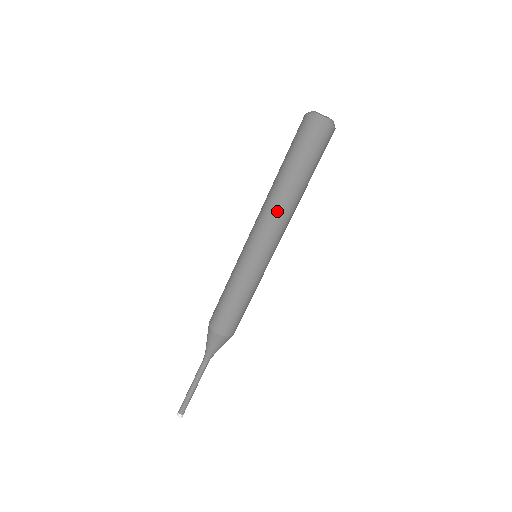
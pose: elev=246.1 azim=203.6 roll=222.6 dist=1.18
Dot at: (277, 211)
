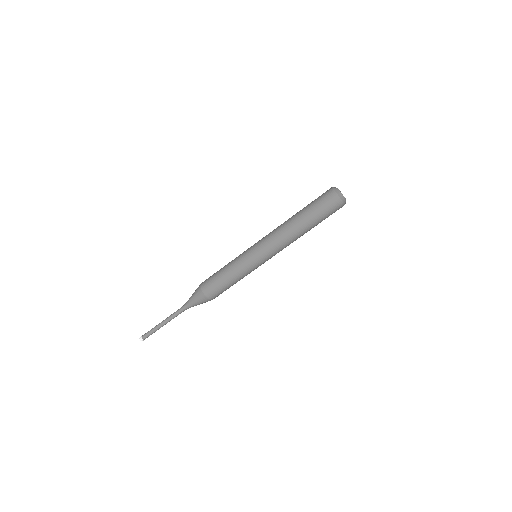
Dot at: (292, 241)
